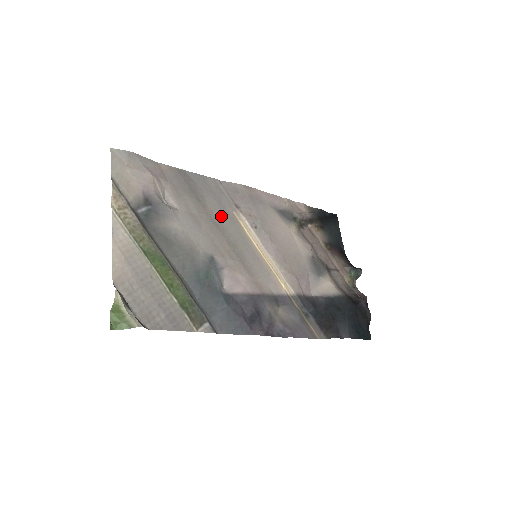
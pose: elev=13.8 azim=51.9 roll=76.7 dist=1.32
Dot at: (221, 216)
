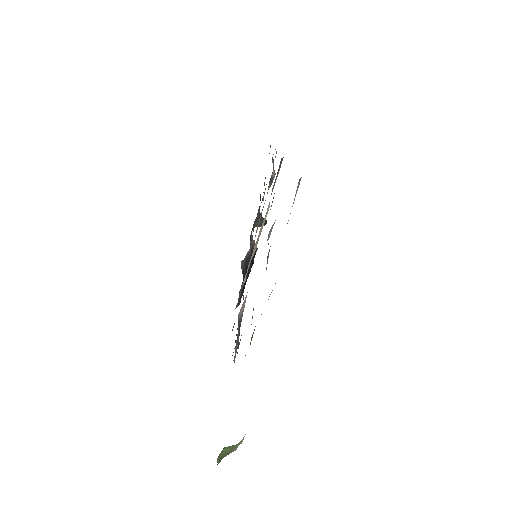
Dot at: occluded
